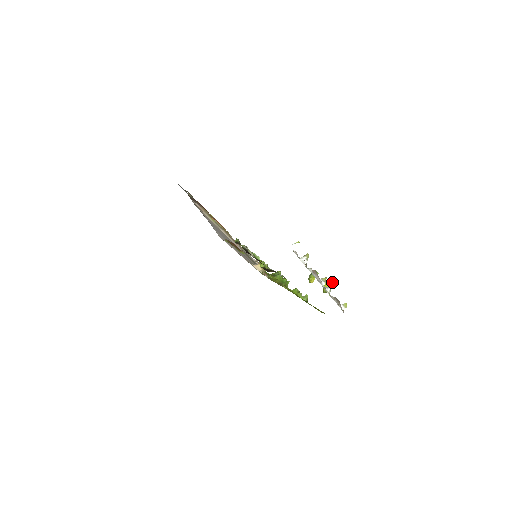
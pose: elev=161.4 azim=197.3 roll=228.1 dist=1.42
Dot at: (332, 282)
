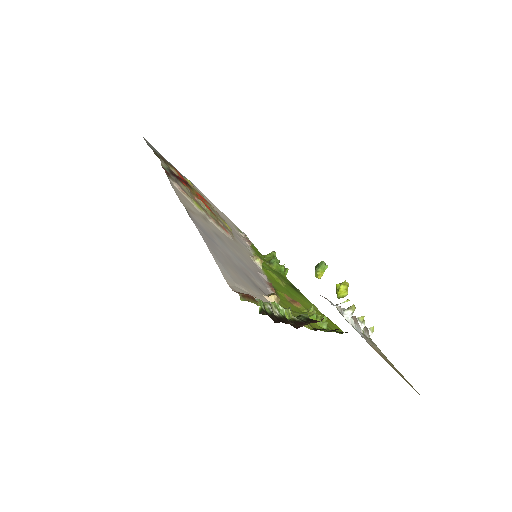
Dot at: (348, 284)
